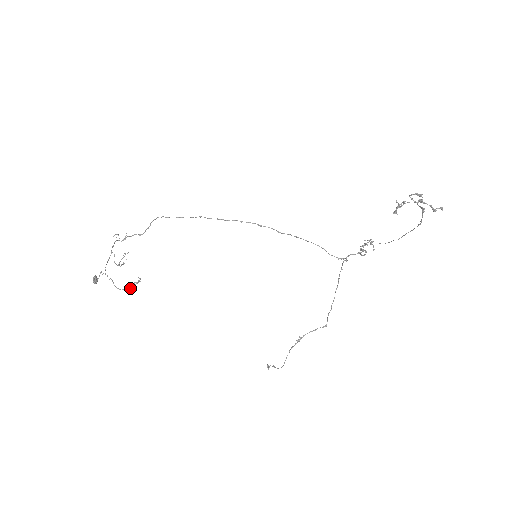
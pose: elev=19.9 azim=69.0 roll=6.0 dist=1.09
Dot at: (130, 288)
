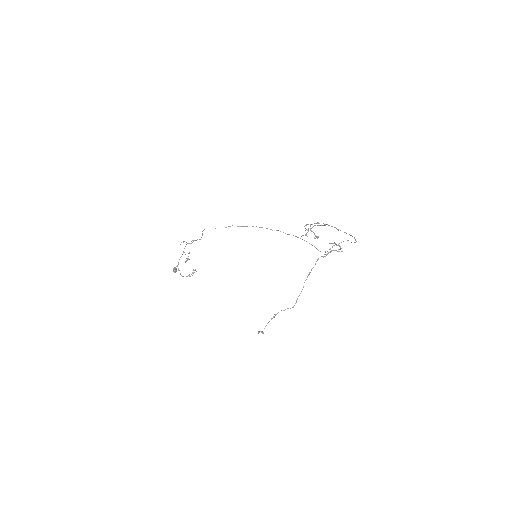
Dot at: (190, 276)
